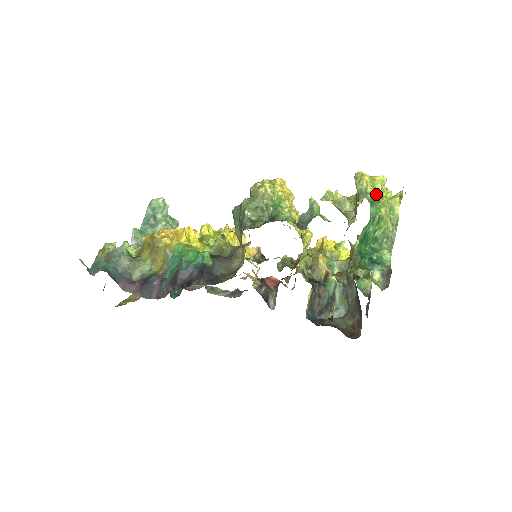
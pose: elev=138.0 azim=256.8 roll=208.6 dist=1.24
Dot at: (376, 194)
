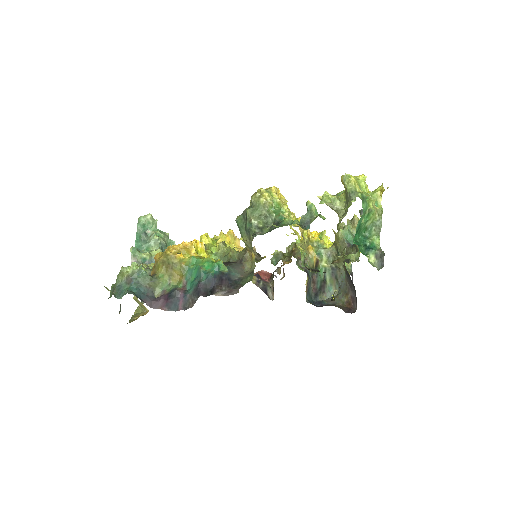
Dot at: occluded
